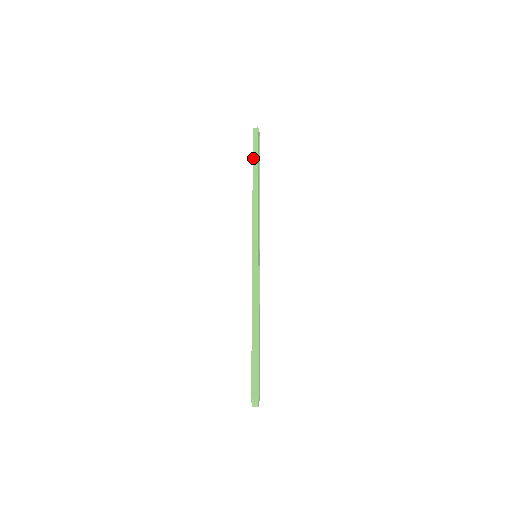
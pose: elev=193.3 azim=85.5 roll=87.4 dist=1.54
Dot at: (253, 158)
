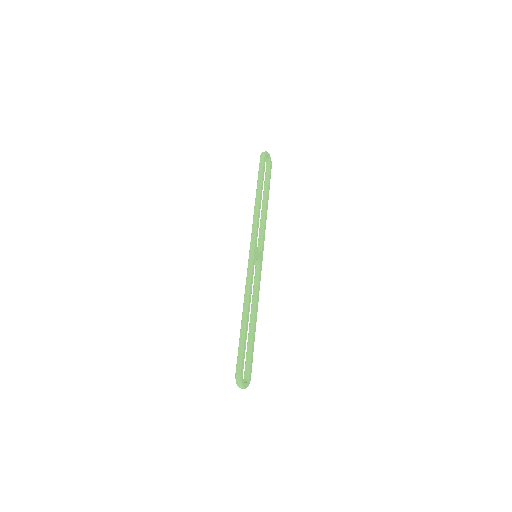
Dot at: (258, 175)
